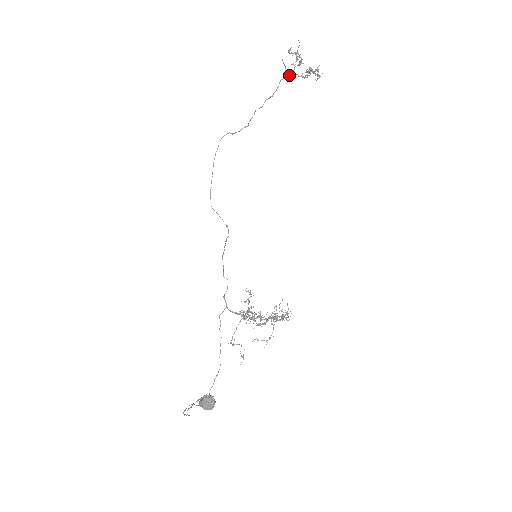
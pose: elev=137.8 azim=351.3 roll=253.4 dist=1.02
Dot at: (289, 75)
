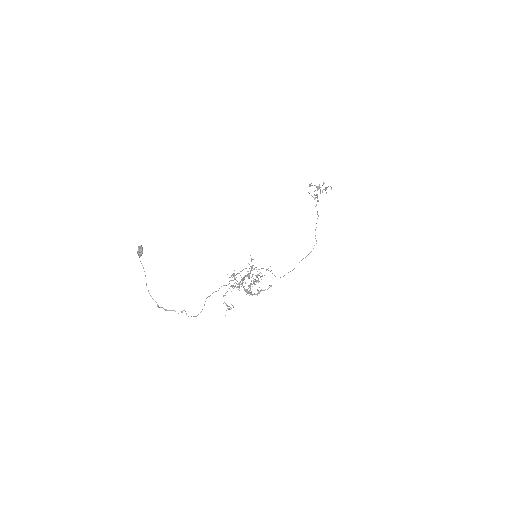
Dot at: occluded
